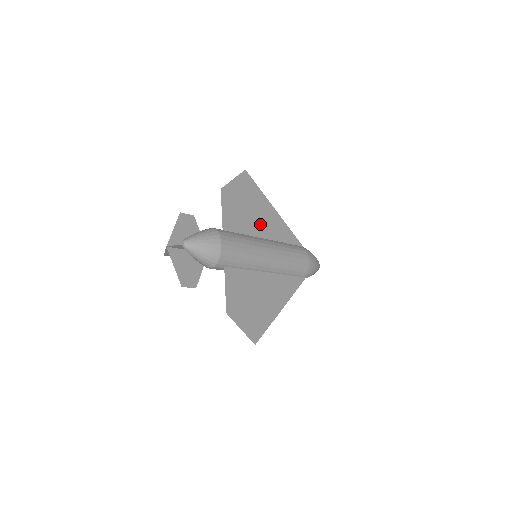
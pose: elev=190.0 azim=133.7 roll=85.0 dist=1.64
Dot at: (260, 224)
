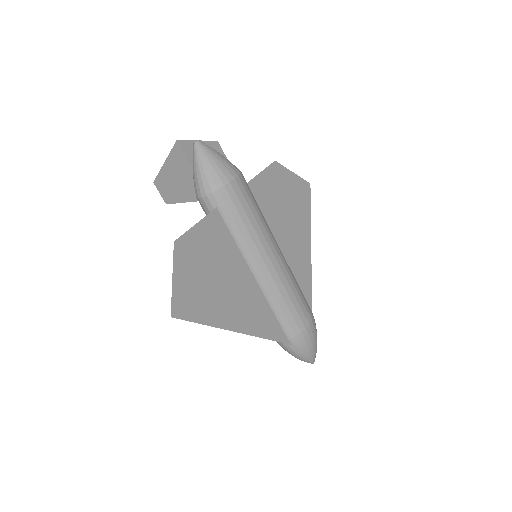
Dot at: (286, 234)
